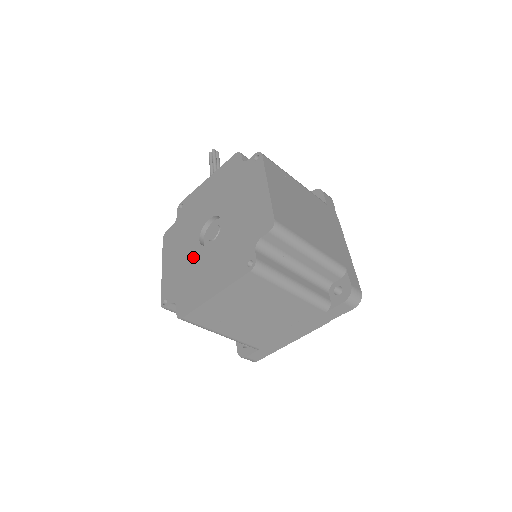
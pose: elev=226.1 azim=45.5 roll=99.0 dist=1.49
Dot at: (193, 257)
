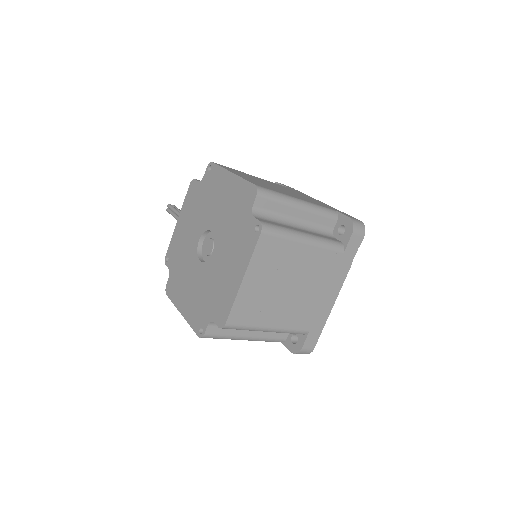
Dot at: (203, 277)
